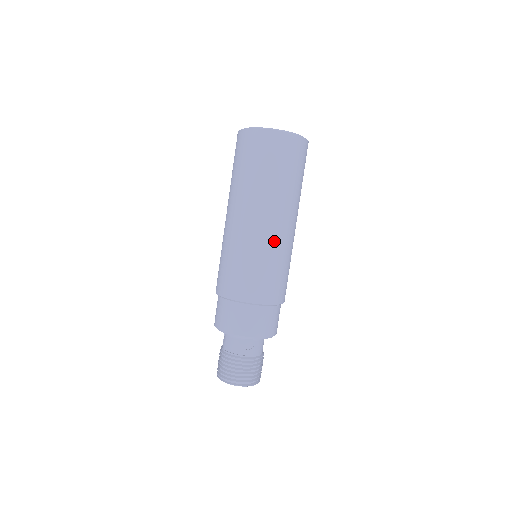
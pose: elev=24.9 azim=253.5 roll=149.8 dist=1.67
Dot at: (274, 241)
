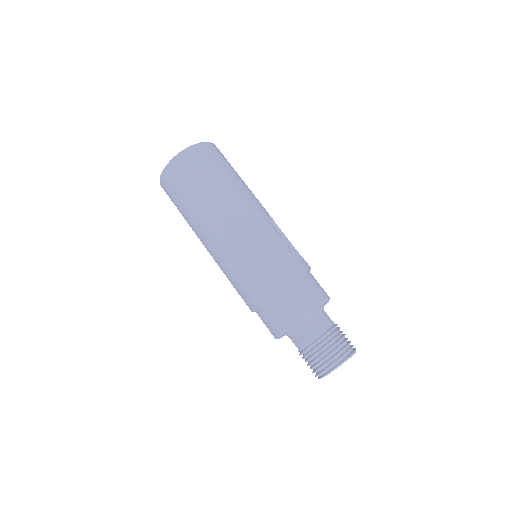
Dot at: (236, 236)
